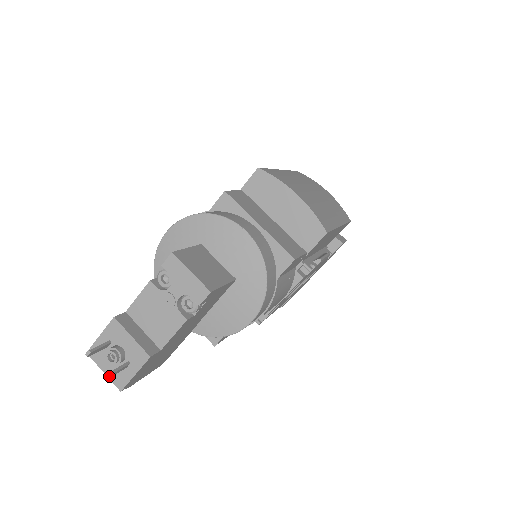
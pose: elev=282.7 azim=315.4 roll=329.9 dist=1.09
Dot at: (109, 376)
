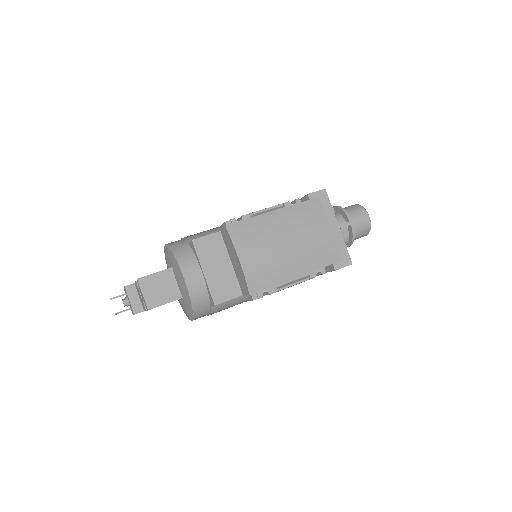
Dot at: (115, 314)
